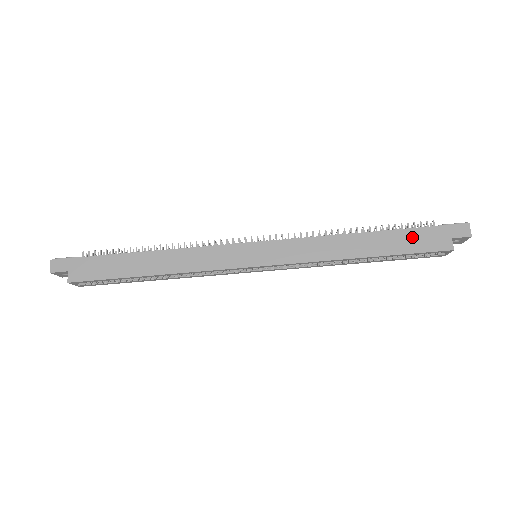
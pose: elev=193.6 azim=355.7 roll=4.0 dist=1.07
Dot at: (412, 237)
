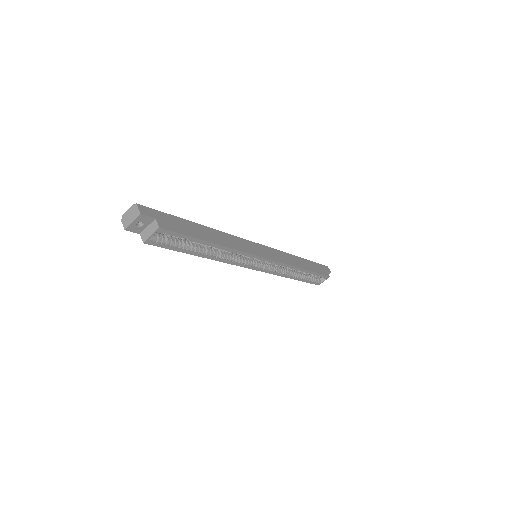
Dot at: (315, 266)
